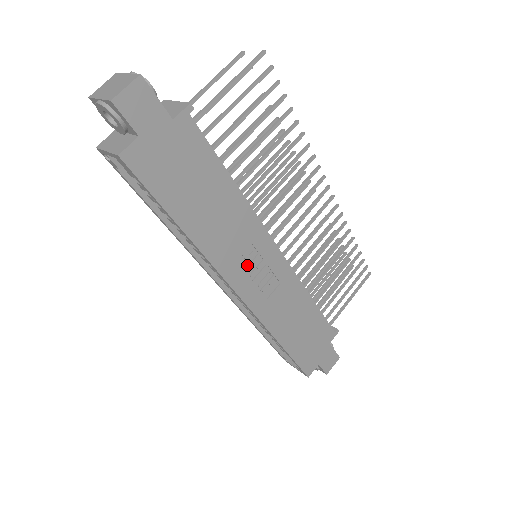
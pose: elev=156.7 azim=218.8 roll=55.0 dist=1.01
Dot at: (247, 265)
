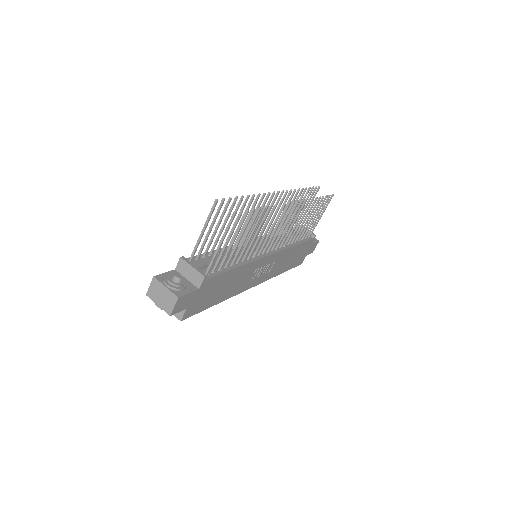
Dot at: (254, 276)
